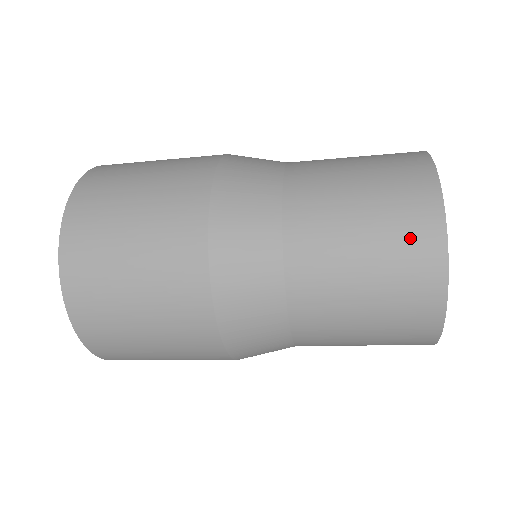
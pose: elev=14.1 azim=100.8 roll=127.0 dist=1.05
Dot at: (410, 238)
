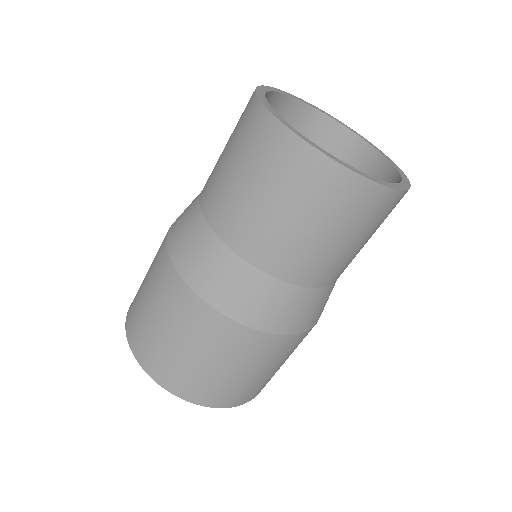
Dot at: (273, 156)
